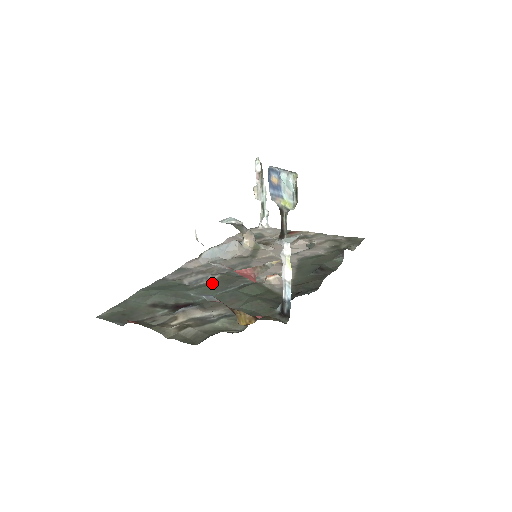
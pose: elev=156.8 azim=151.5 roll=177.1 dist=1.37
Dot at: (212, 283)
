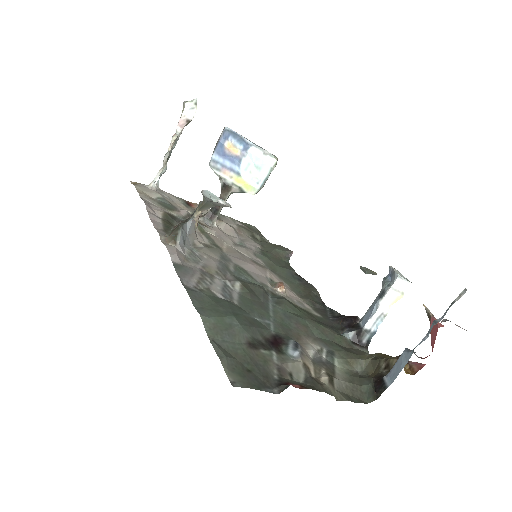
Dot at: (246, 296)
